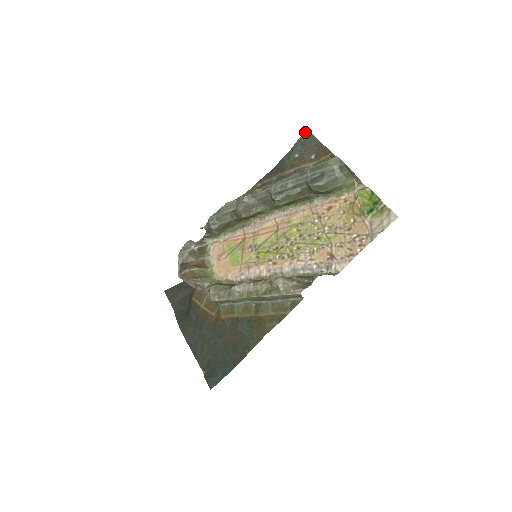
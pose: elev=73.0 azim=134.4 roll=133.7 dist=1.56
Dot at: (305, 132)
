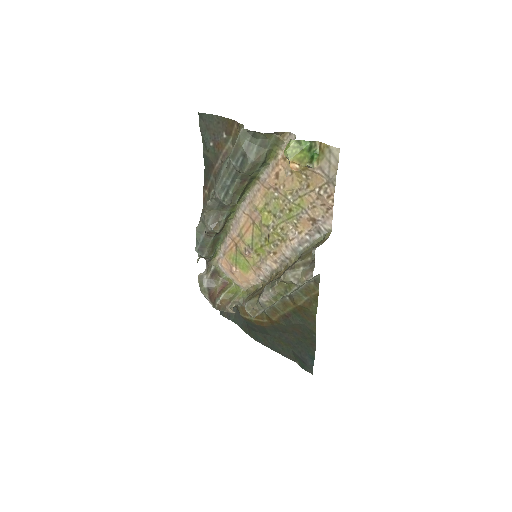
Dot at: (199, 117)
